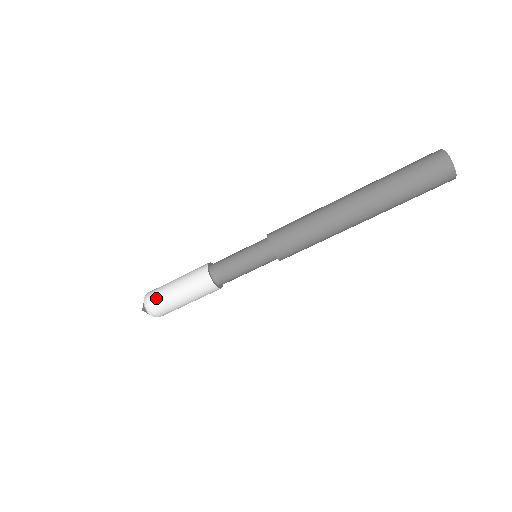
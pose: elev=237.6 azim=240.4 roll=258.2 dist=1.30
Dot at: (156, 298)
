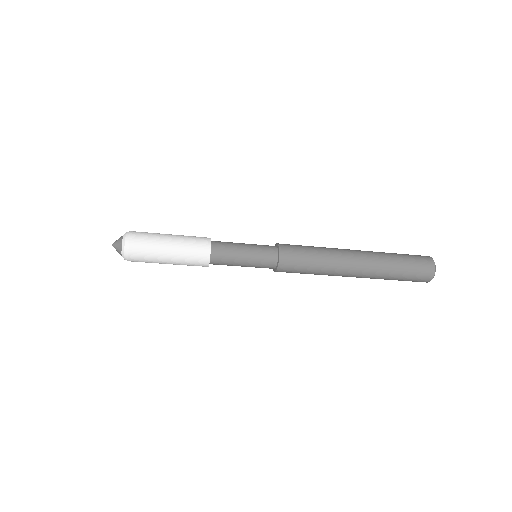
Dot at: (142, 247)
